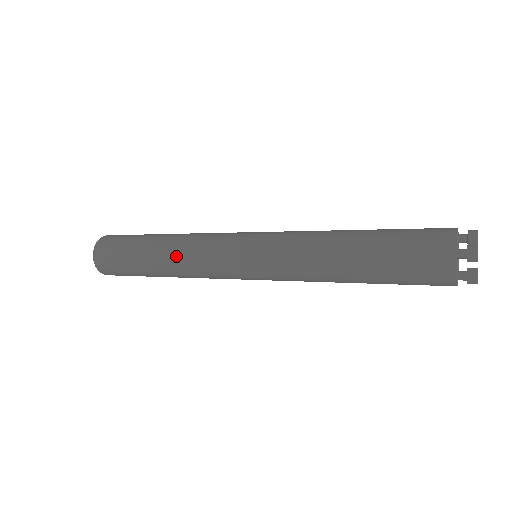
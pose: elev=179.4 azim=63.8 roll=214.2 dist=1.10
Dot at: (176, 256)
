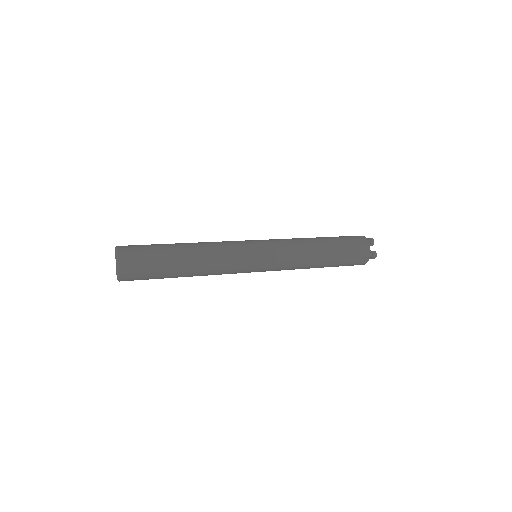
Dot at: (205, 247)
